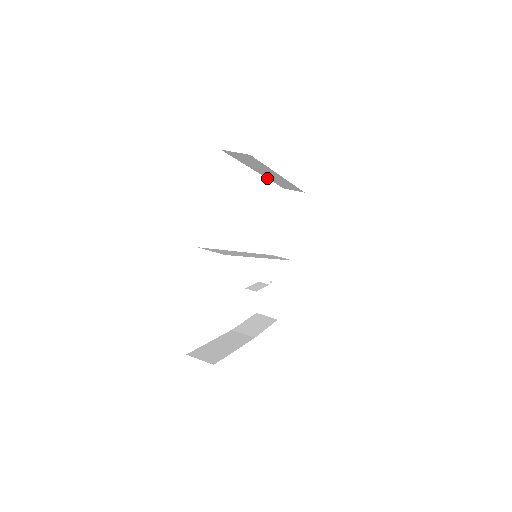
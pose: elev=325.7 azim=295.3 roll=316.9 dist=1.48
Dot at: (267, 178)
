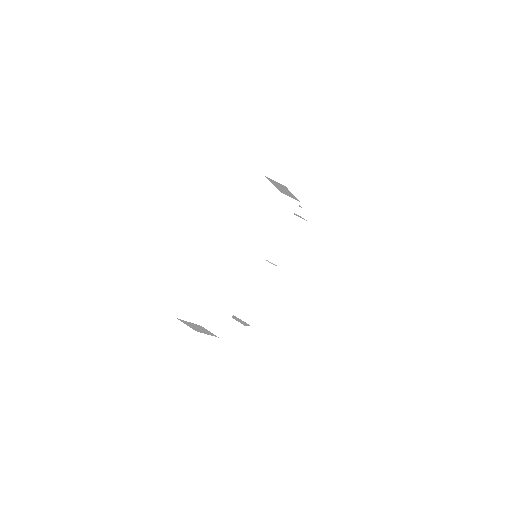
Dot at: occluded
